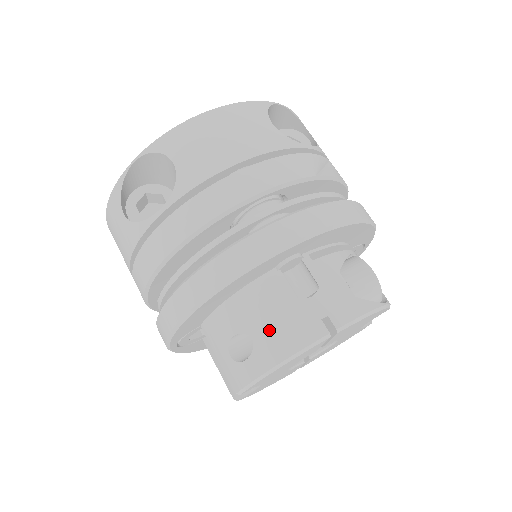
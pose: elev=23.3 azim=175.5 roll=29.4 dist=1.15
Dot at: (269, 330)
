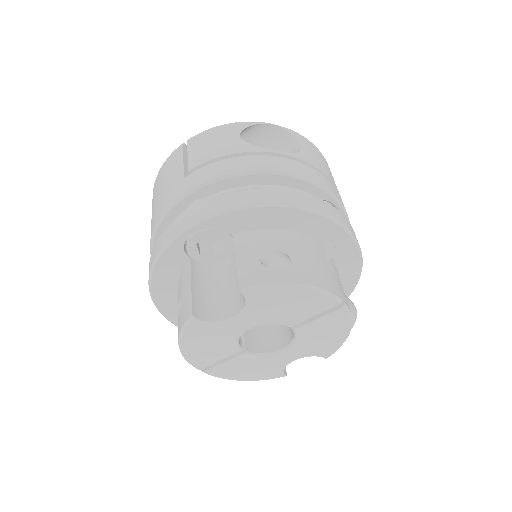
Dot at: (307, 264)
